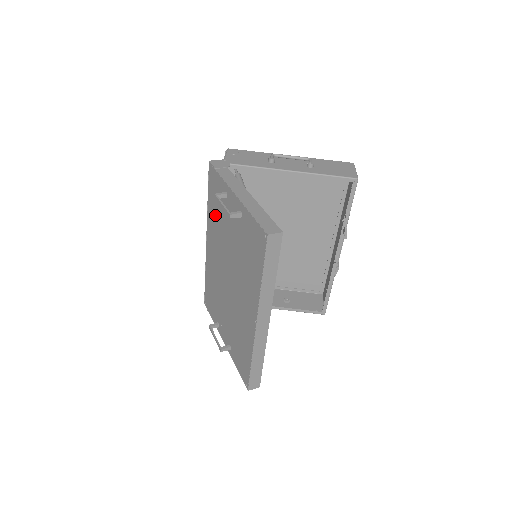
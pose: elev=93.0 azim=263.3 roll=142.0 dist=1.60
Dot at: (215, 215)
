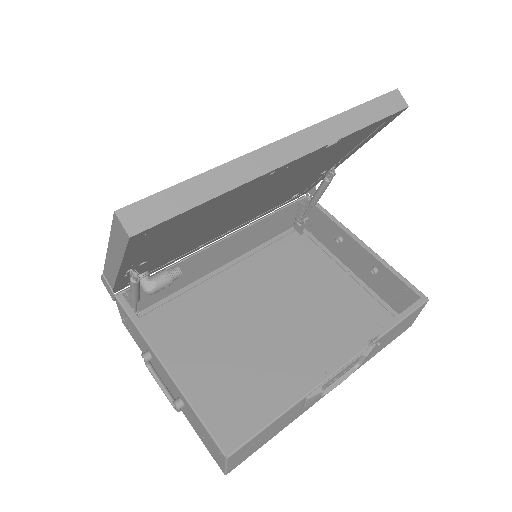
Dot at: occluded
